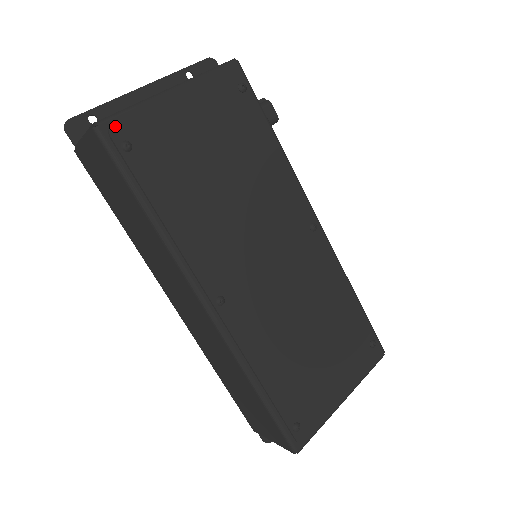
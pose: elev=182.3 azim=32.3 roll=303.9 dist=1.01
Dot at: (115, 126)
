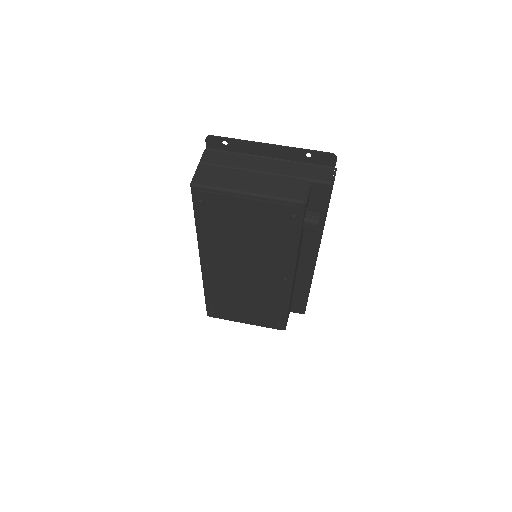
Dot at: (200, 192)
